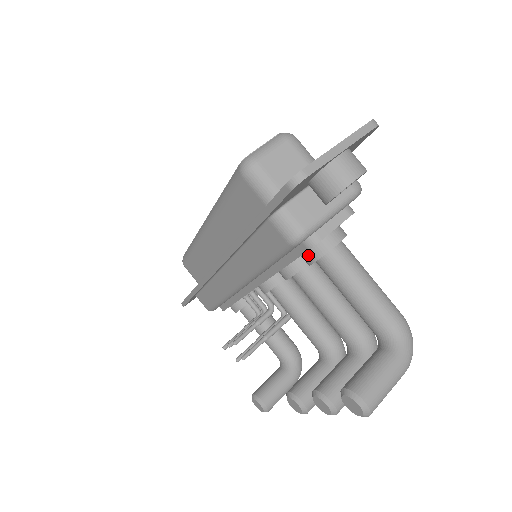
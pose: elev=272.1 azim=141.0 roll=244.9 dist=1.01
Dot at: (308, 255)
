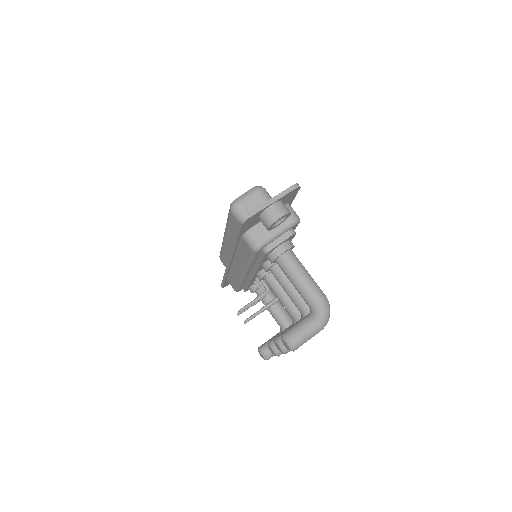
Dot at: (269, 257)
